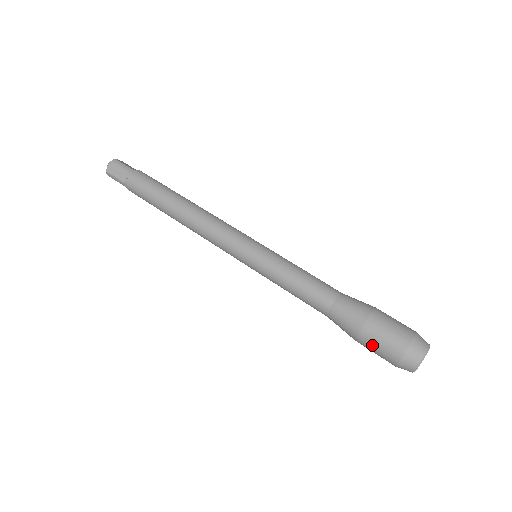
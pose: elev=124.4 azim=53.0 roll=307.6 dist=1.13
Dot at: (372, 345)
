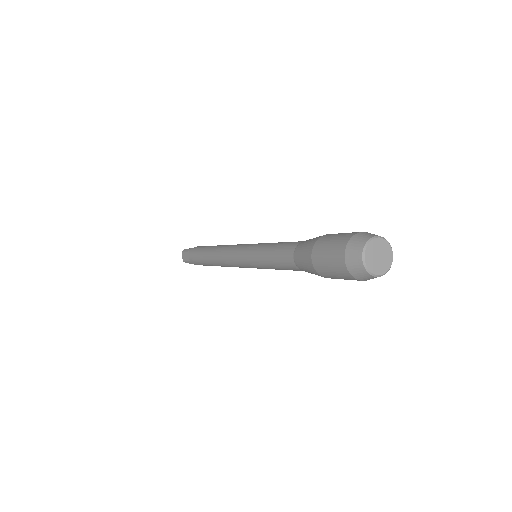
Dot at: (327, 271)
